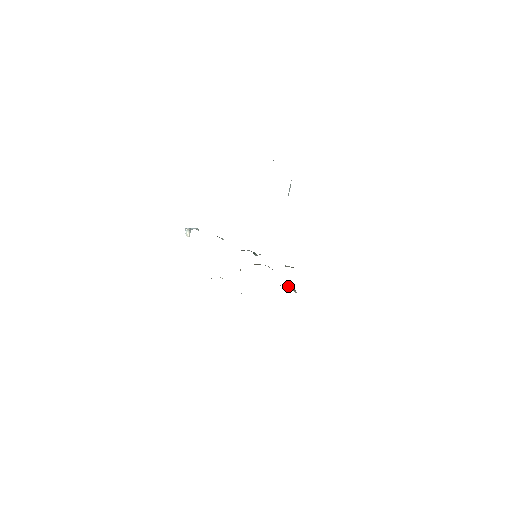
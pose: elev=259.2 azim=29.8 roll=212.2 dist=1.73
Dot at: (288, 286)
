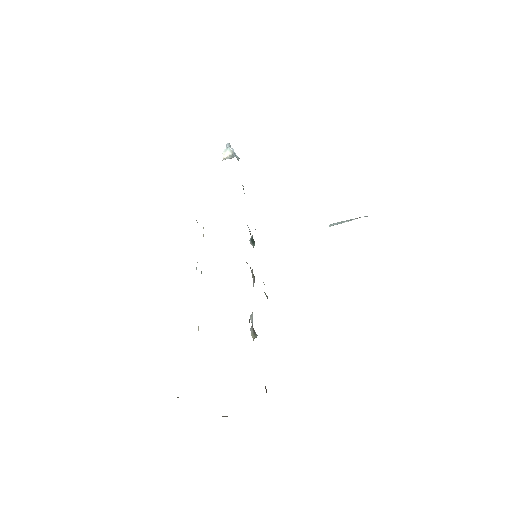
Dot at: (250, 318)
